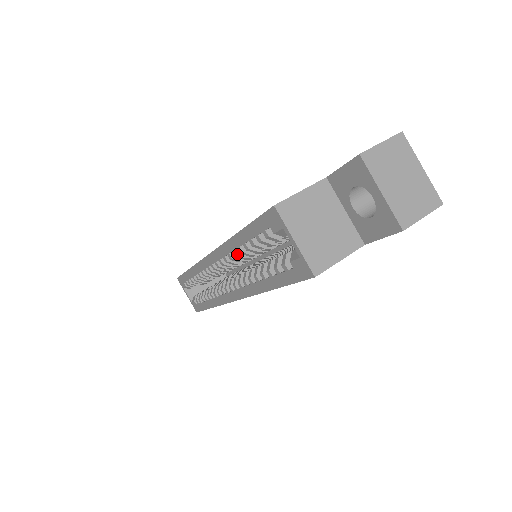
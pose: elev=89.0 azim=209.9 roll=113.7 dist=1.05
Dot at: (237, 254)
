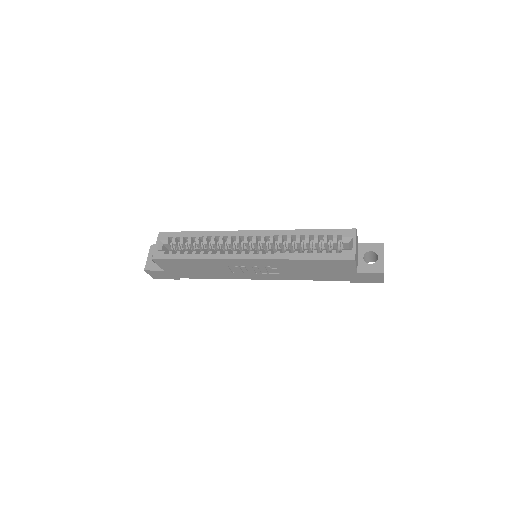
Dot at: (291, 238)
